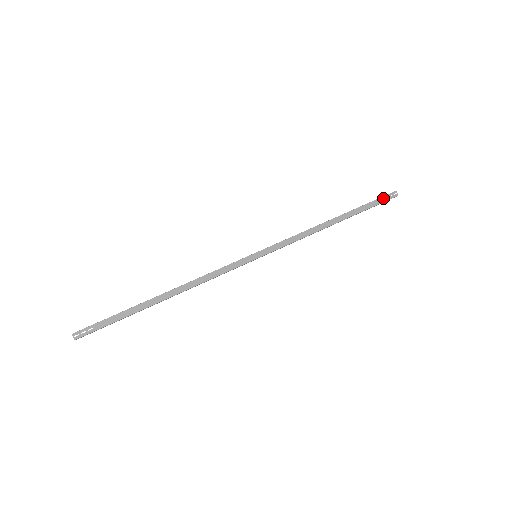
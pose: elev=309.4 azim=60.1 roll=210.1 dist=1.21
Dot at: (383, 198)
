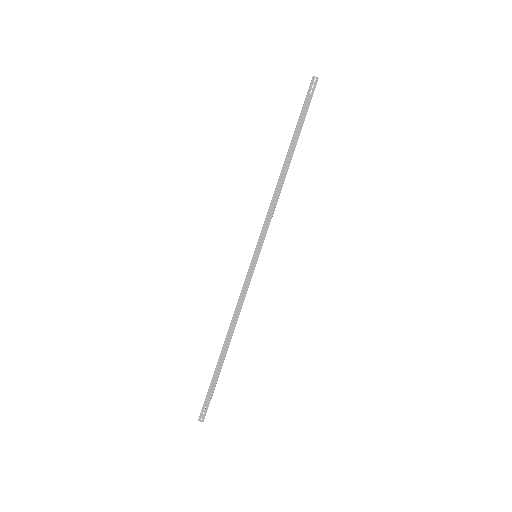
Dot at: (308, 97)
